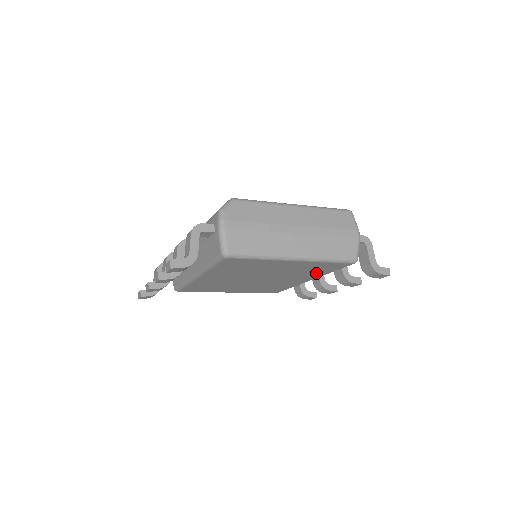
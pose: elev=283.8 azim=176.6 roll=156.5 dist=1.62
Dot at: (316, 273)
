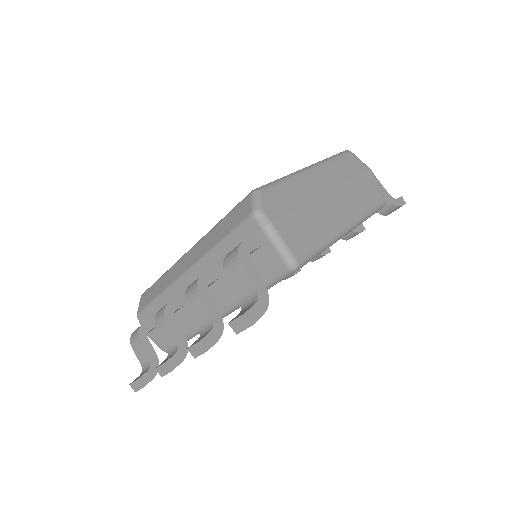
Dot at: occluded
